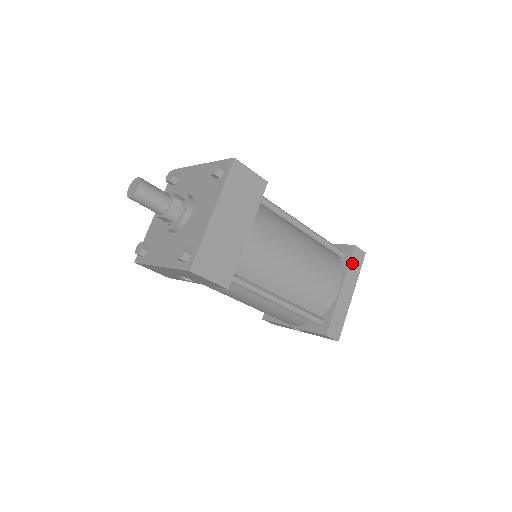
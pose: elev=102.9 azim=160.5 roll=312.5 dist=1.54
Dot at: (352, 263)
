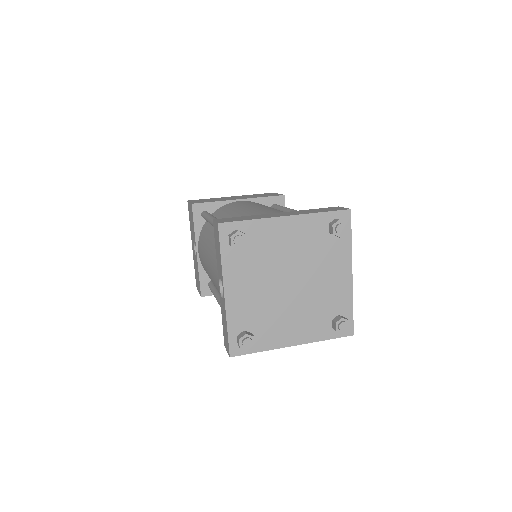
Dot at: occluded
